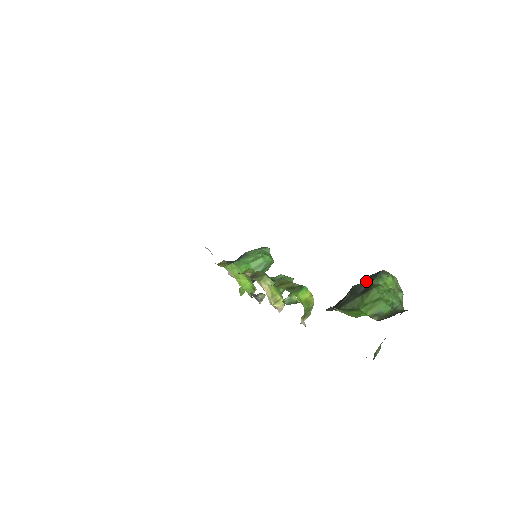
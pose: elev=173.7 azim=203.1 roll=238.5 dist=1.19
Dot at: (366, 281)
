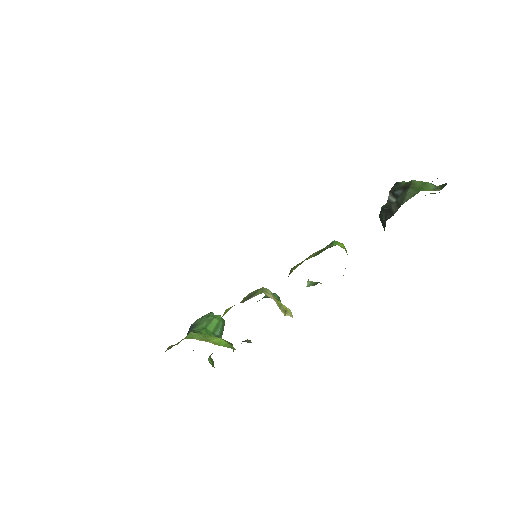
Dot at: (394, 191)
